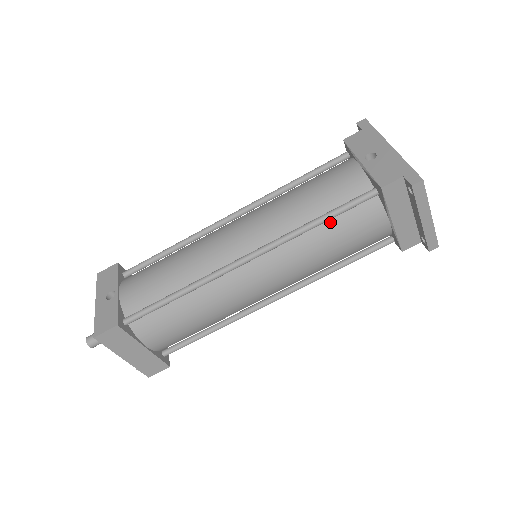
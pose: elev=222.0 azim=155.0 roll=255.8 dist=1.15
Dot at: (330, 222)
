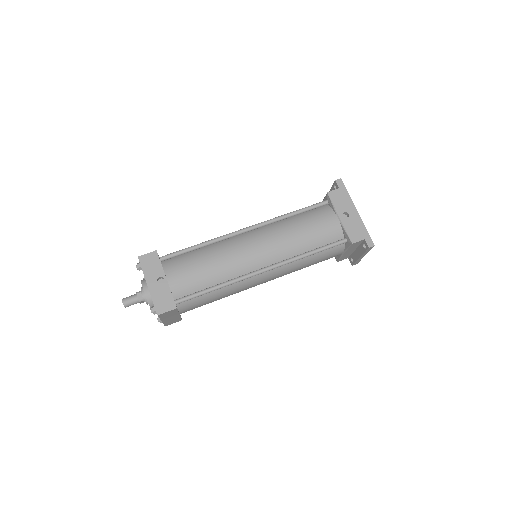
Dot at: (316, 253)
